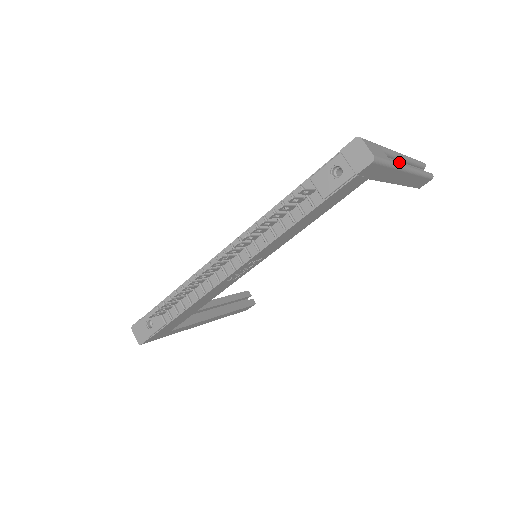
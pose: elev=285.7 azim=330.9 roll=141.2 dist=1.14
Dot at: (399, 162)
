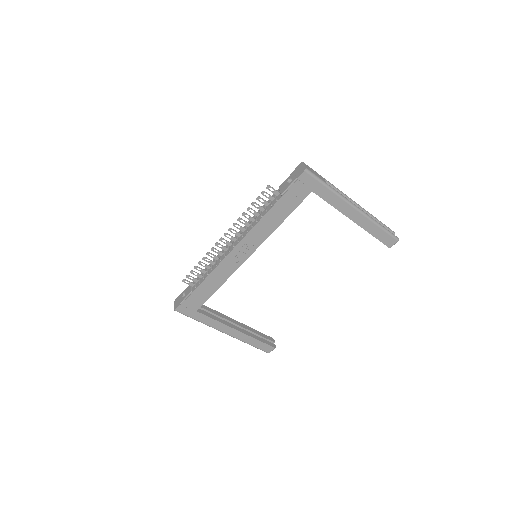
Dot at: occluded
